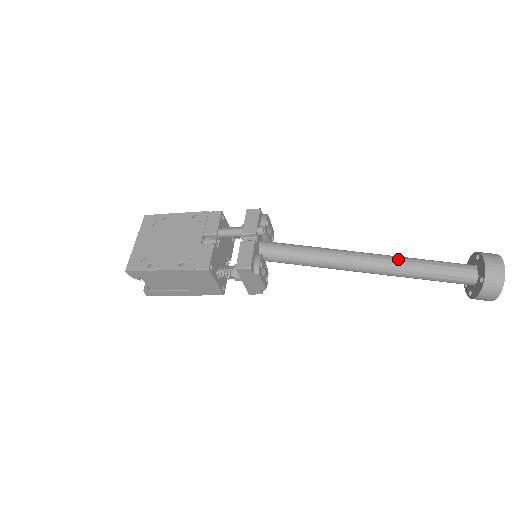
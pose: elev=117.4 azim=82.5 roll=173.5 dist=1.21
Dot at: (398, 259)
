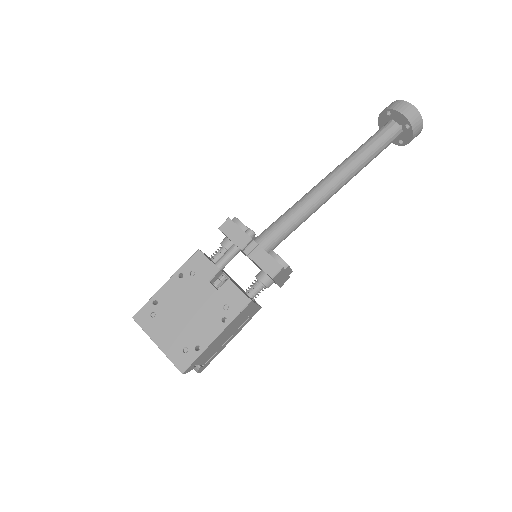
Dot at: (350, 161)
